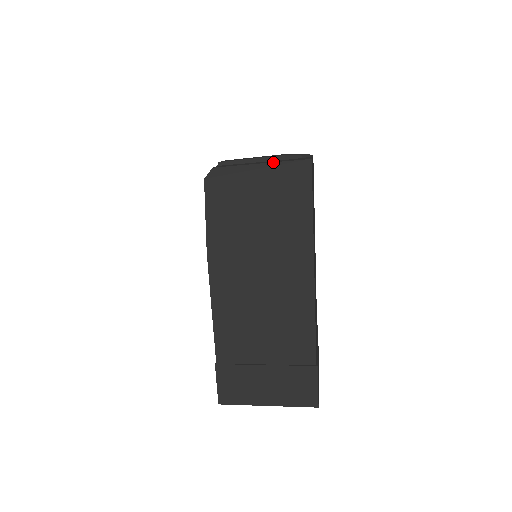
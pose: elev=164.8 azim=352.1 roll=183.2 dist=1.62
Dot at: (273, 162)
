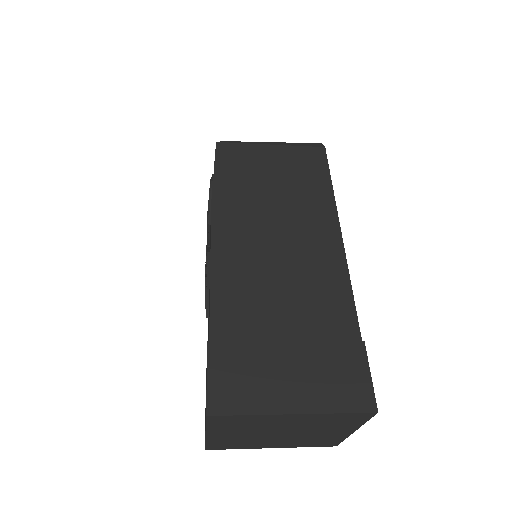
Dot at: (285, 142)
